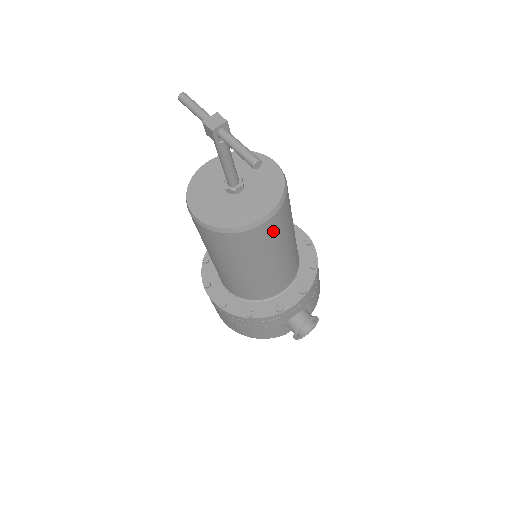
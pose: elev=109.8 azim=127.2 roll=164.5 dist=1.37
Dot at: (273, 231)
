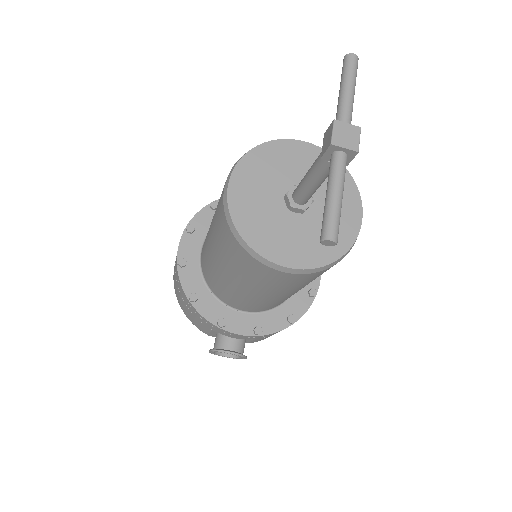
Dot at: (282, 280)
